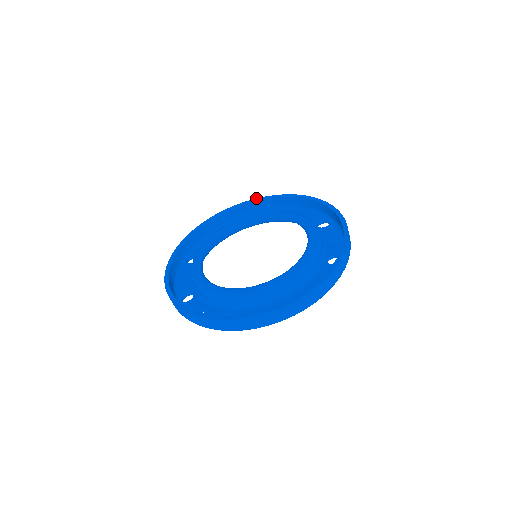
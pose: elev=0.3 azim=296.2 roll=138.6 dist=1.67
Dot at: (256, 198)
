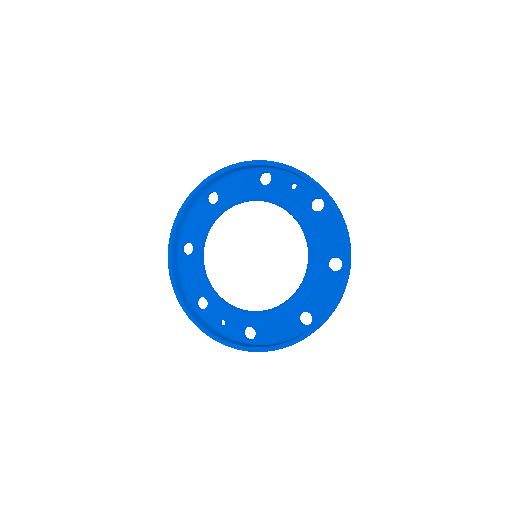
Dot at: (234, 164)
